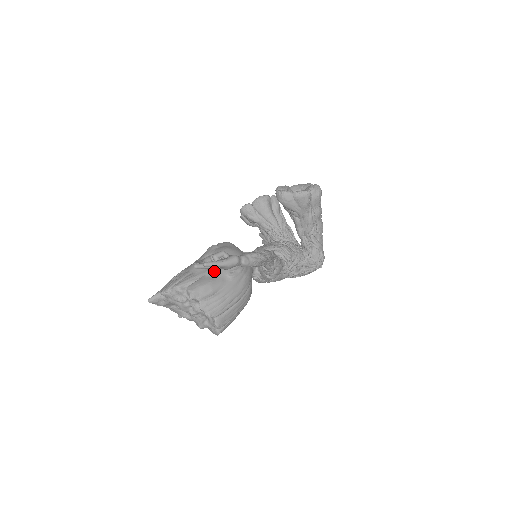
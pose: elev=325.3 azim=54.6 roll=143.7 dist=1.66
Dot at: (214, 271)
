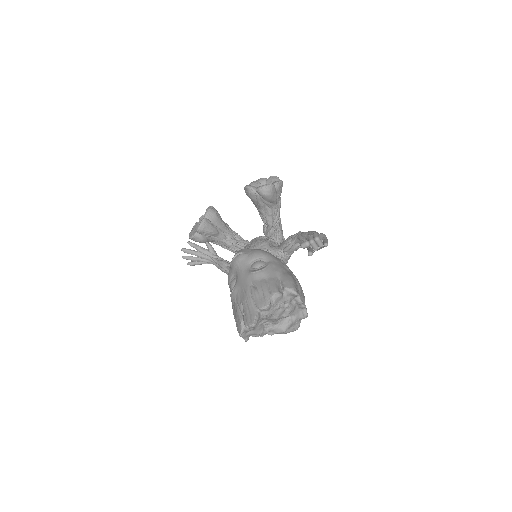
Dot at: (280, 268)
